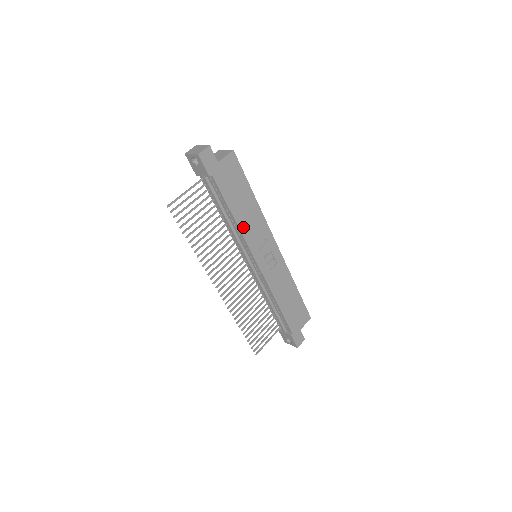
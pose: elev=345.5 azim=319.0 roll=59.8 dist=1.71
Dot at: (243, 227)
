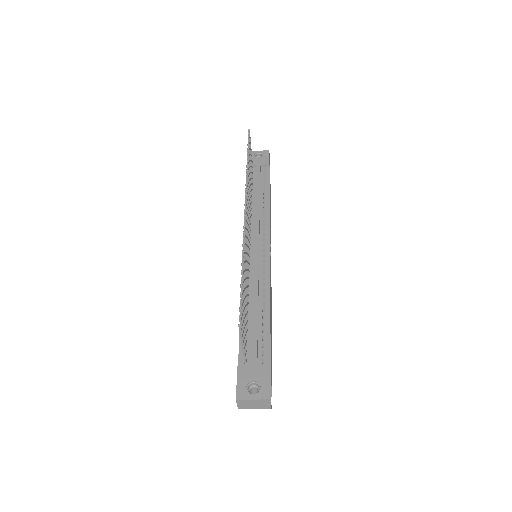
Dot at: occluded
